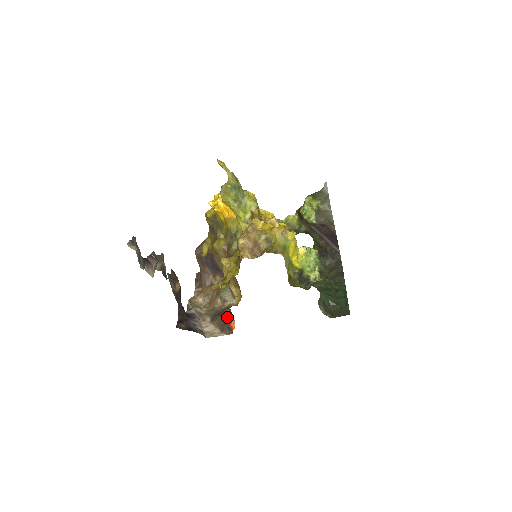
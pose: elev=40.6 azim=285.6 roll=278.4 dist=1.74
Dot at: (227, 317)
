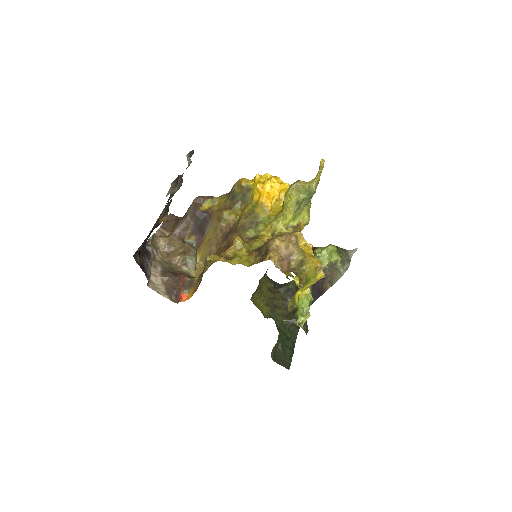
Dot at: (183, 284)
